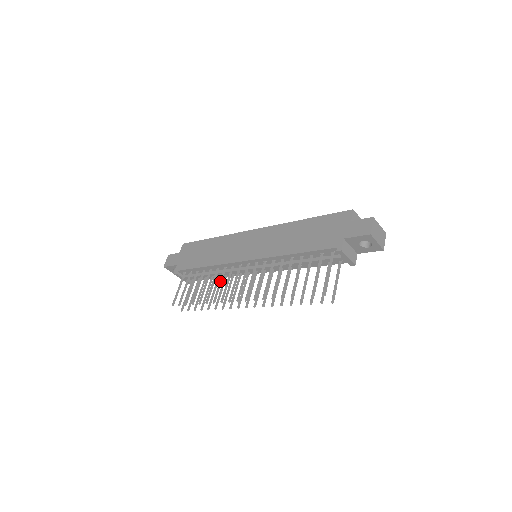
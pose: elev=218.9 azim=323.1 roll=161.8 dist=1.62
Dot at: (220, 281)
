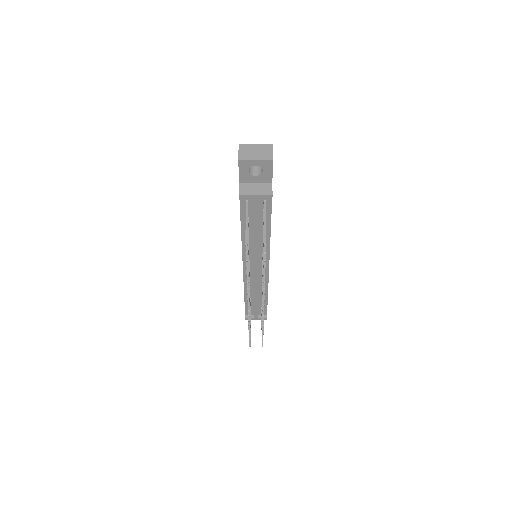
Dot at: occluded
